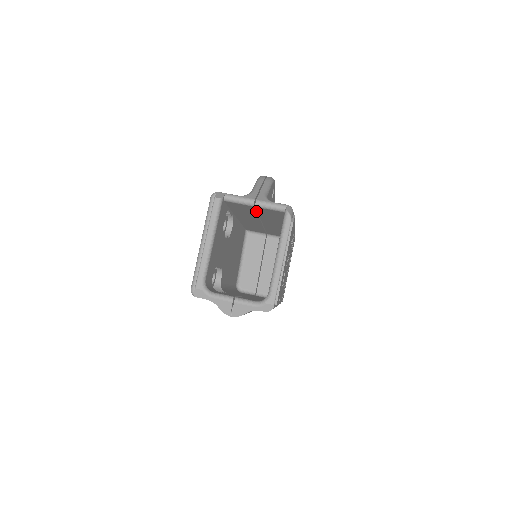
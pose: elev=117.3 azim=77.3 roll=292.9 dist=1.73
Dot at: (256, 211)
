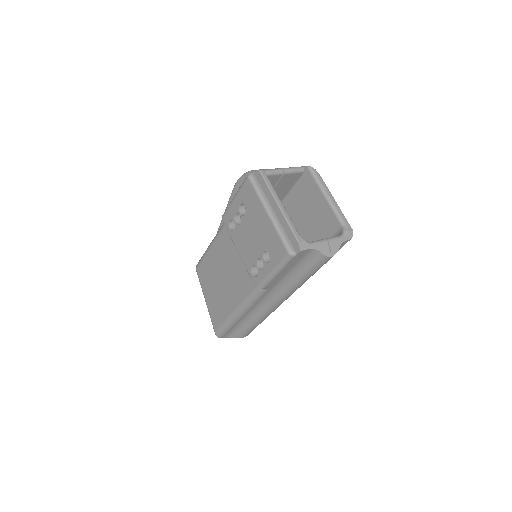
Dot at: occluded
